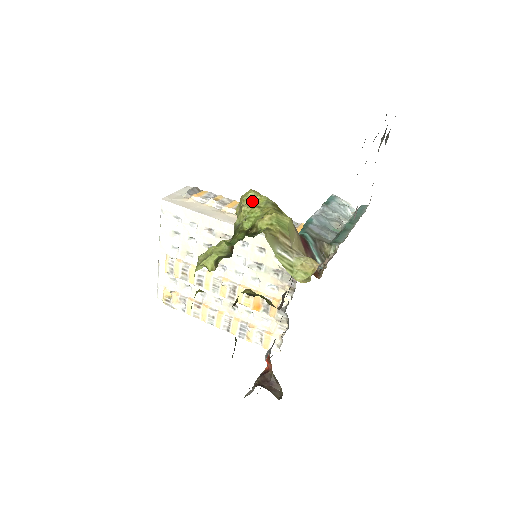
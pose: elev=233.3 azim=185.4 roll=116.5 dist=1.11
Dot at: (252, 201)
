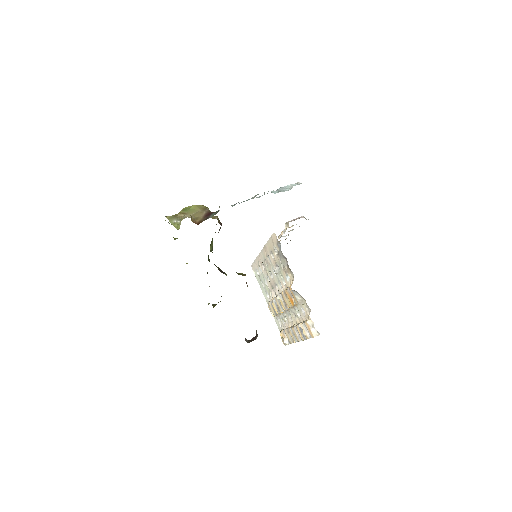
Dot at: occluded
